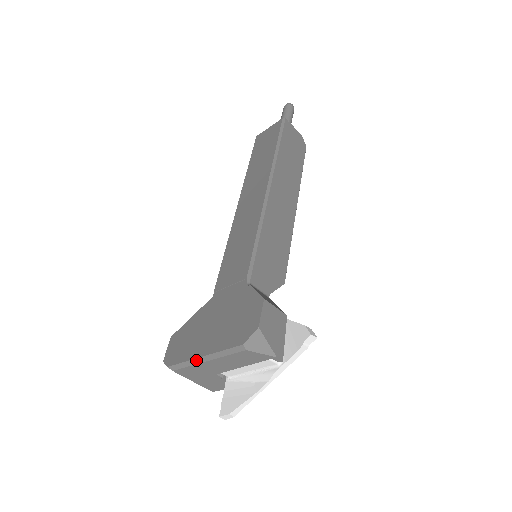
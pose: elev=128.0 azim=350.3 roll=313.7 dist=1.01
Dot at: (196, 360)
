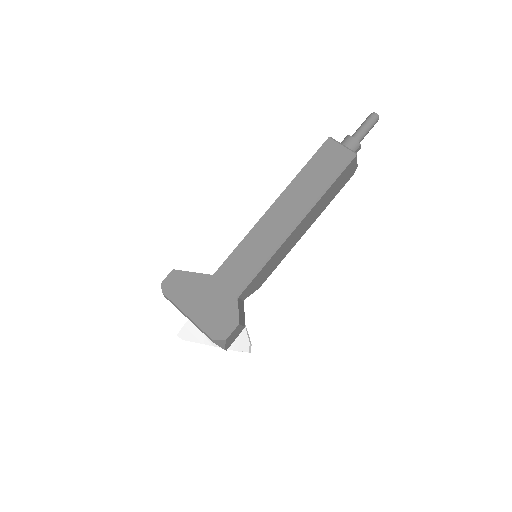
Dot at: (182, 312)
